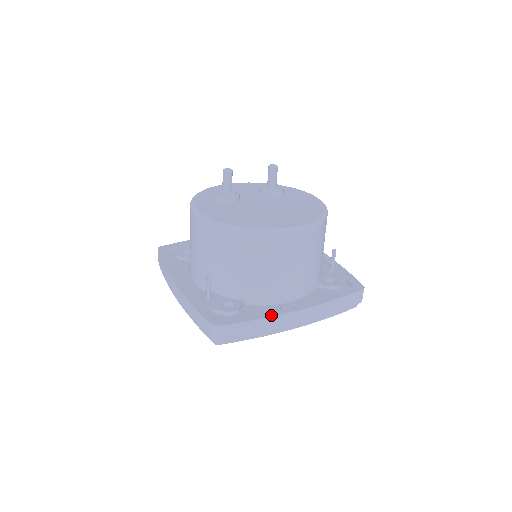
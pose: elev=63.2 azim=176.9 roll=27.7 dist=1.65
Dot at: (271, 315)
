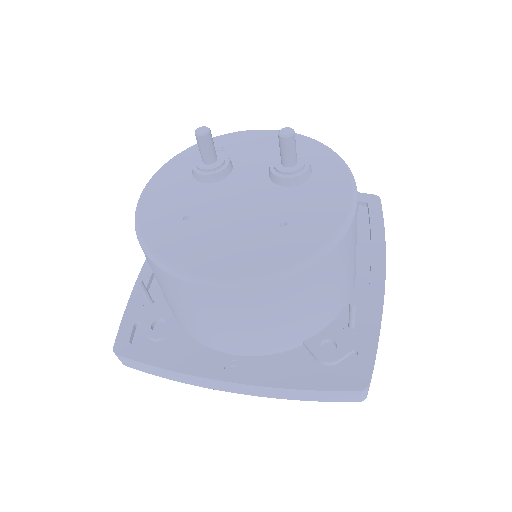
Dot at: (183, 370)
